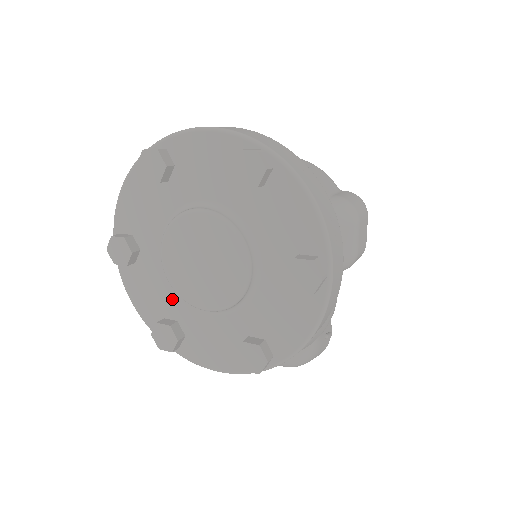
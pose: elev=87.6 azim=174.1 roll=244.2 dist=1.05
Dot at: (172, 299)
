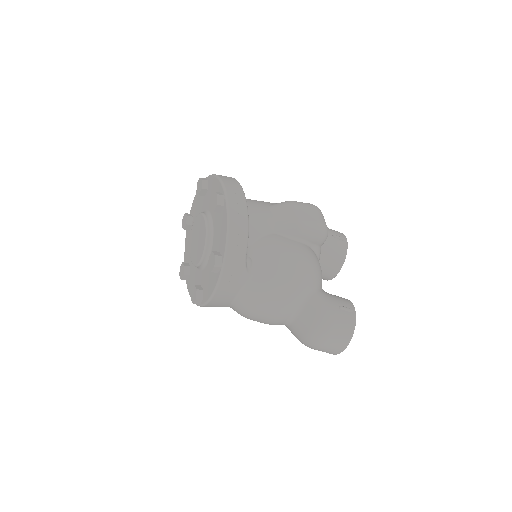
Dot at: (198, 276)
